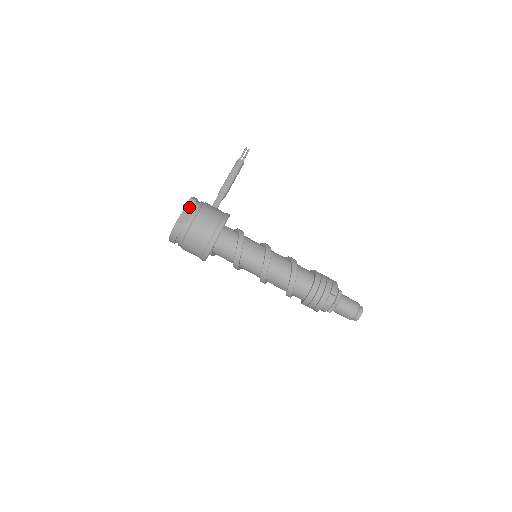
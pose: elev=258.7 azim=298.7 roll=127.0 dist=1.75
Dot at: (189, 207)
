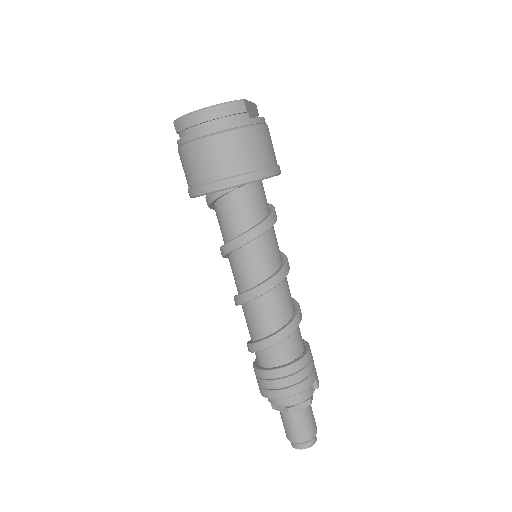
Dot at: (254, 108)
